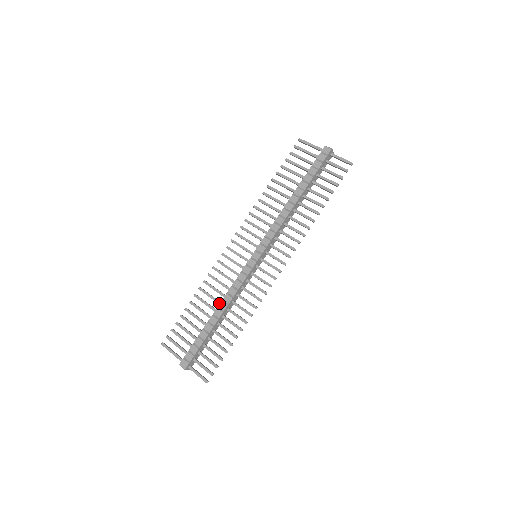
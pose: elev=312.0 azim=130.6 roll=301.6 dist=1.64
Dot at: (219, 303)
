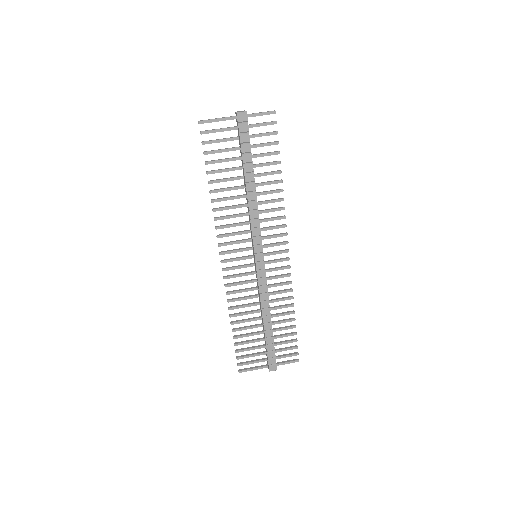
Dot at: (259, 312)
